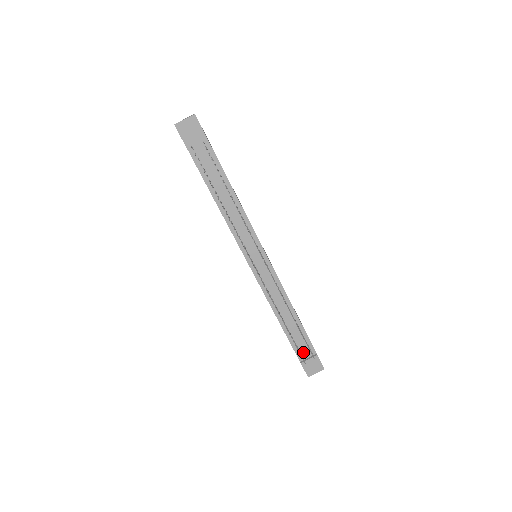
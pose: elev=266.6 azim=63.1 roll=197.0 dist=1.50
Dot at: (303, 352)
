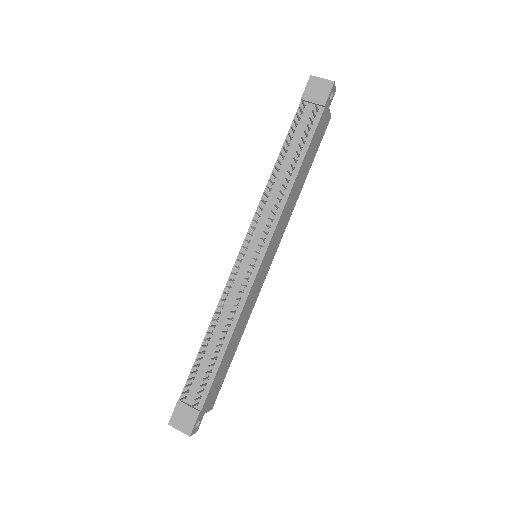
Dot at: (192, 393)
